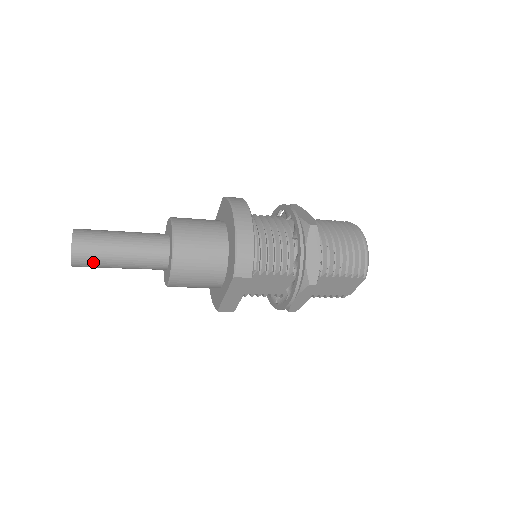
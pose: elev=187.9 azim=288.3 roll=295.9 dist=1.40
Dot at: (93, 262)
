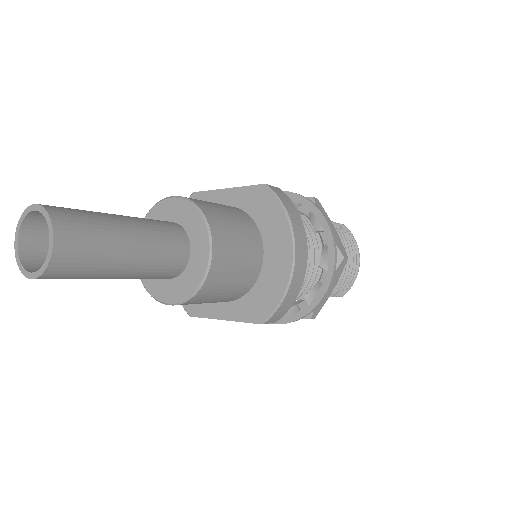
Dot at: (72, 278)
